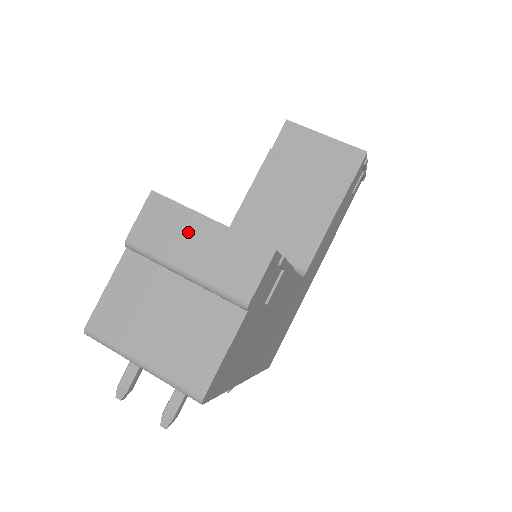
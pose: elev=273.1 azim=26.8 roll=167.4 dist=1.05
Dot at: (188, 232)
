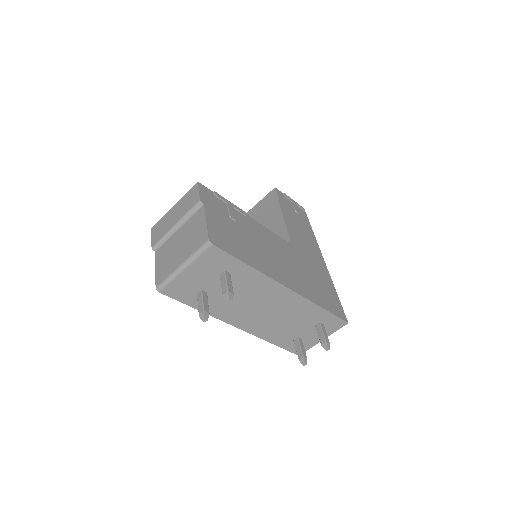
Dot at: (169, 218)
